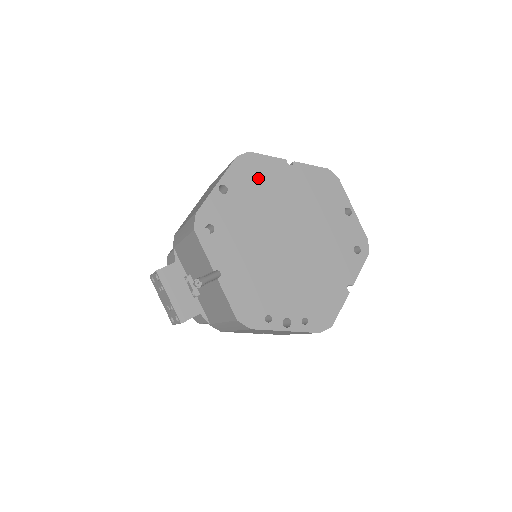
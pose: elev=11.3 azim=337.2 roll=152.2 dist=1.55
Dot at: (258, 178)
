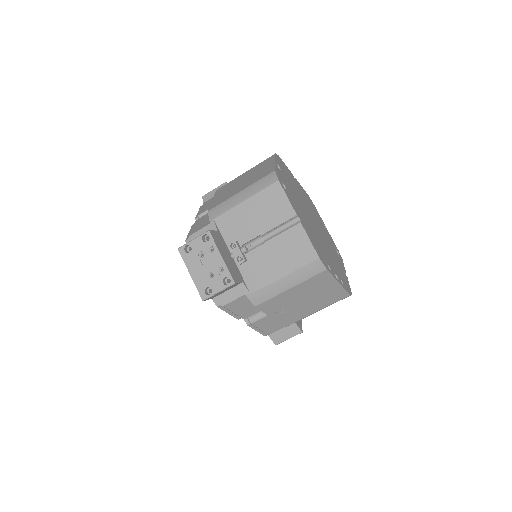
Dot at: (288, 174)
